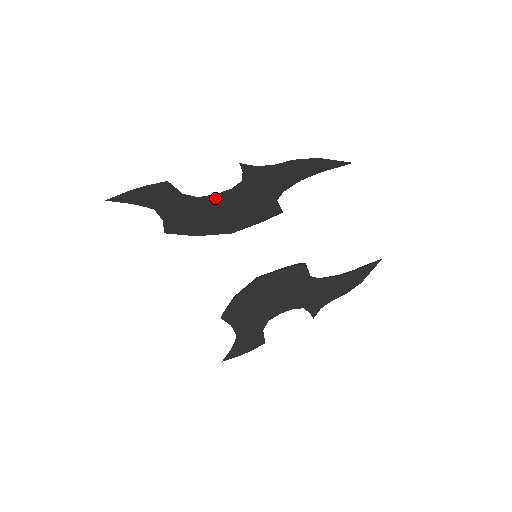
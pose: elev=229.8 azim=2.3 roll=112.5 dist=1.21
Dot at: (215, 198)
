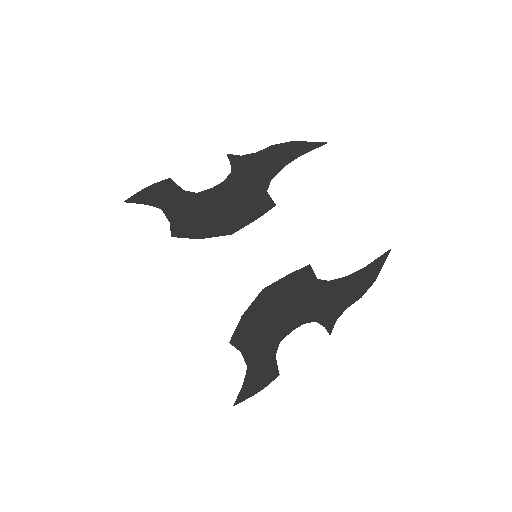
Dot at: (211, 193)
